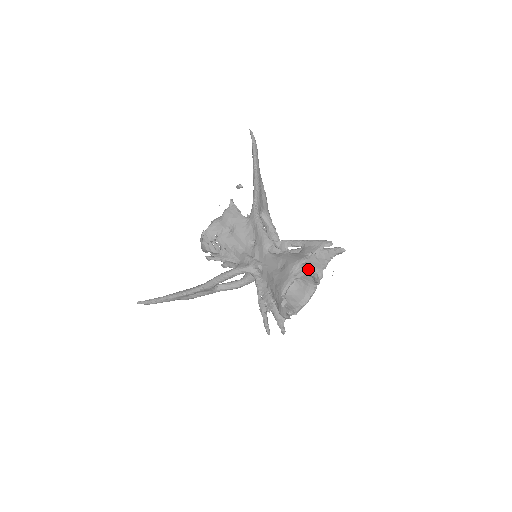
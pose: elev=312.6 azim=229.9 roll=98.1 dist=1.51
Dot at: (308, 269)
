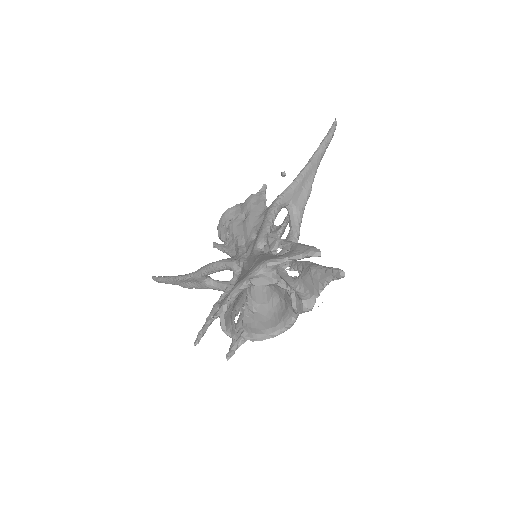
Dot at: (275, 278)
